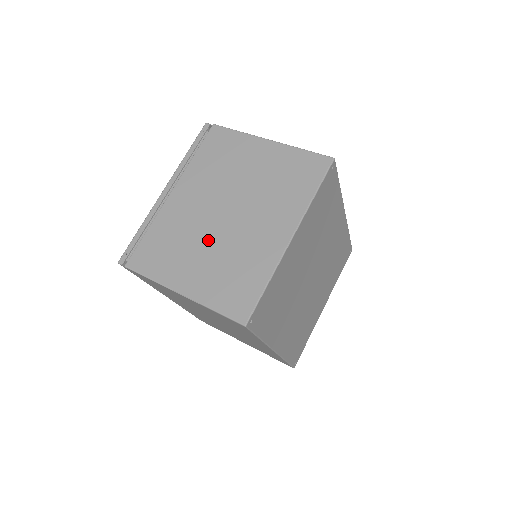
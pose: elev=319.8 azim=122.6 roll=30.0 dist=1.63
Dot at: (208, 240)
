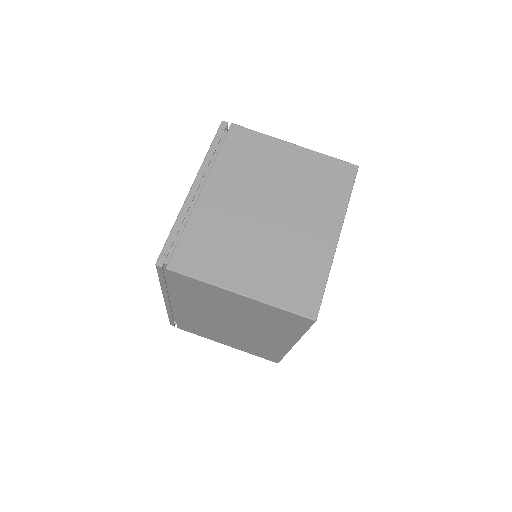
Dot at: (257, 239)
